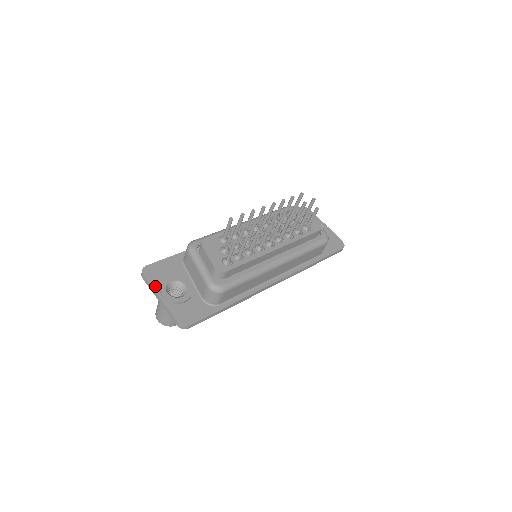
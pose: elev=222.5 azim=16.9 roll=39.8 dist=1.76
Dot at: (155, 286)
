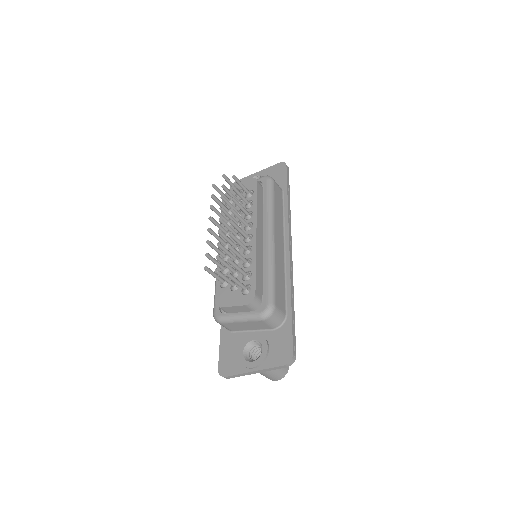
Dot at: (241, 370)
